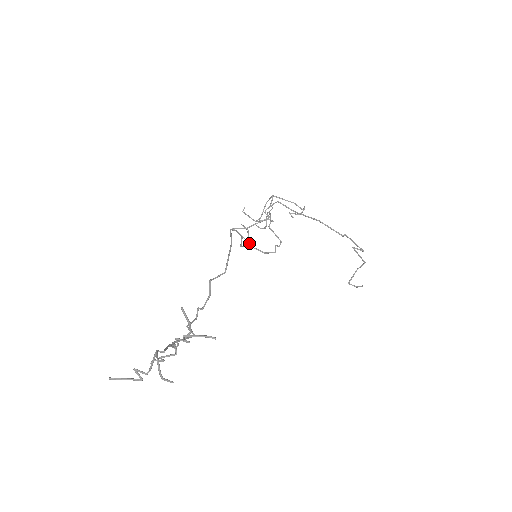
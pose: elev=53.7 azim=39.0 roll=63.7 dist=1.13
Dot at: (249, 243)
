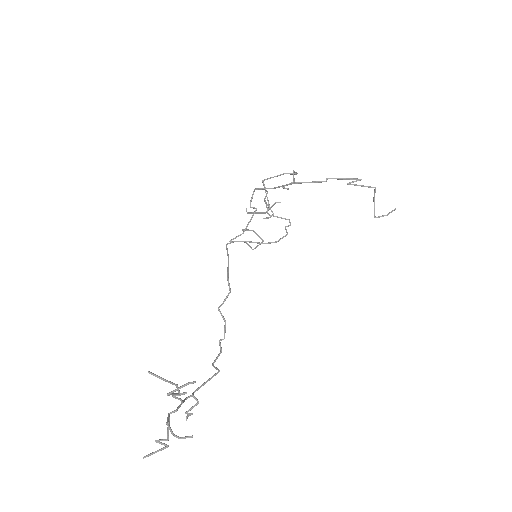
Dot at: occluded
